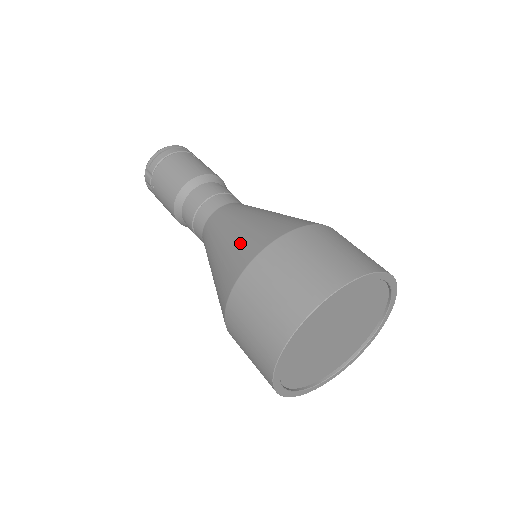
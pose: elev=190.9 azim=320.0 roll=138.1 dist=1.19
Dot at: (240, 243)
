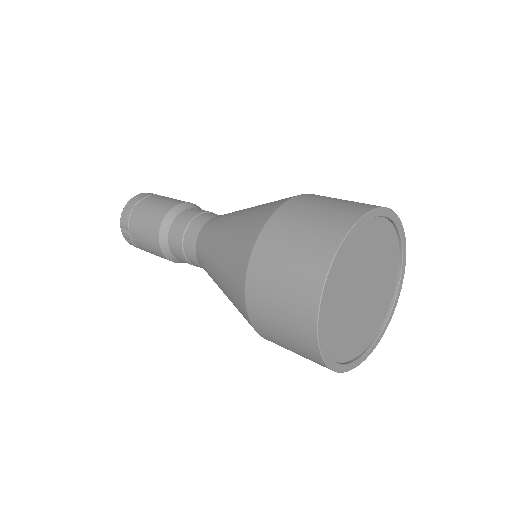
Dot at: (234, 243)
